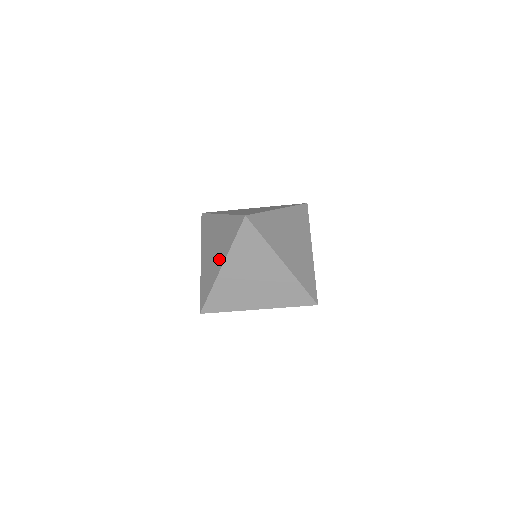
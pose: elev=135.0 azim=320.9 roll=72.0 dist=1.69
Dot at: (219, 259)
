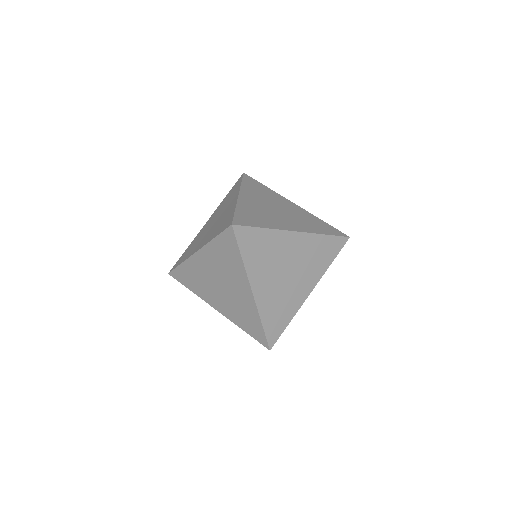
Dot at: (202, 241)
